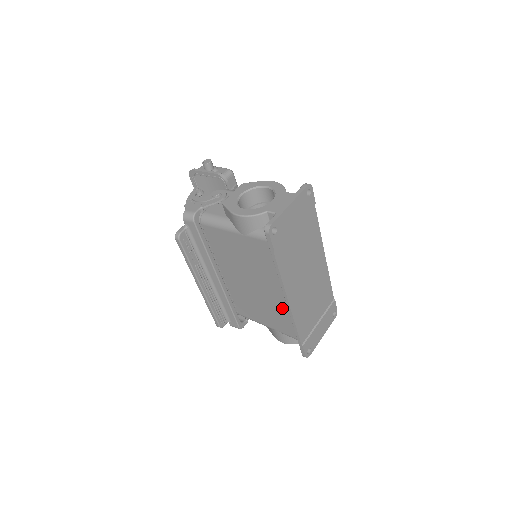
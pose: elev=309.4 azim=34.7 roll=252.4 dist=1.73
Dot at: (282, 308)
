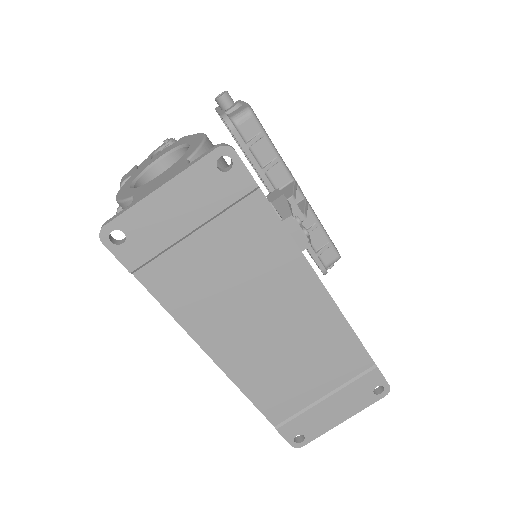
Dot at: occluded
